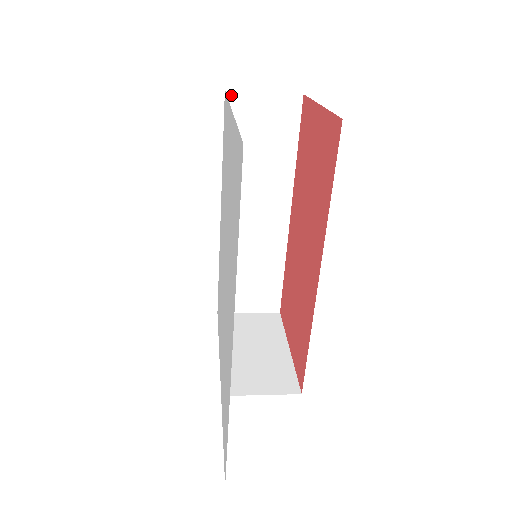
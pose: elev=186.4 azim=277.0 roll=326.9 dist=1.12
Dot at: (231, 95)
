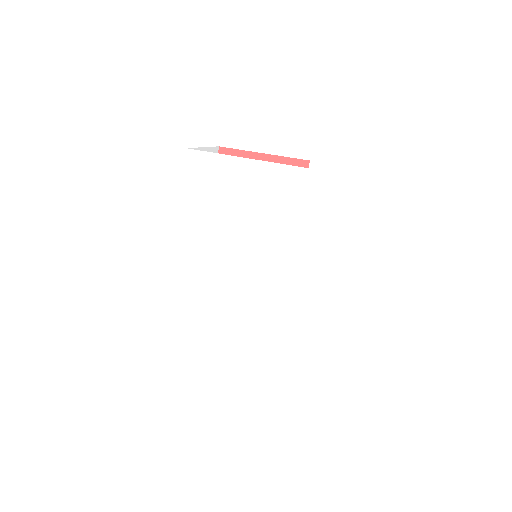
Dot at: occluded
